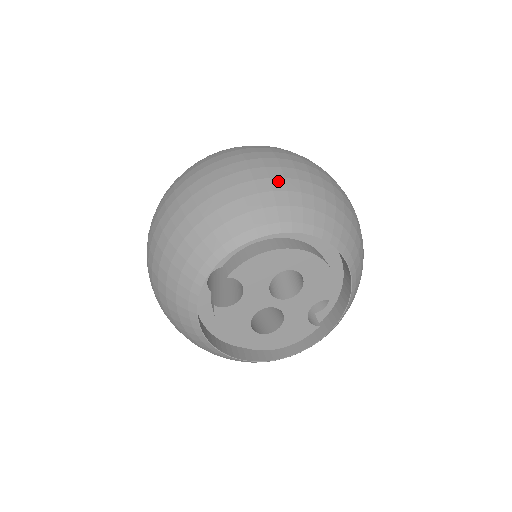
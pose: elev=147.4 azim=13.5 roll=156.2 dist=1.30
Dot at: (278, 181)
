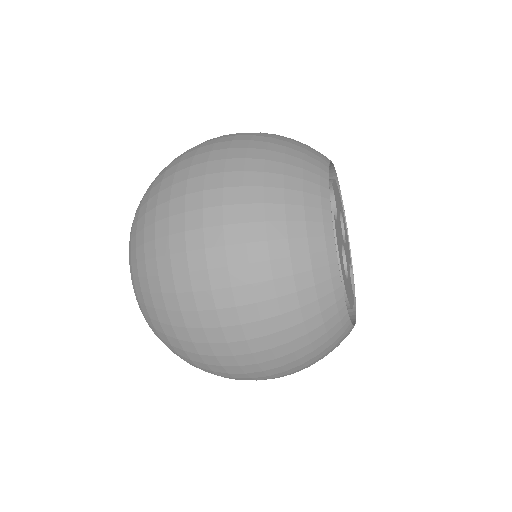
Dot at: occluded
